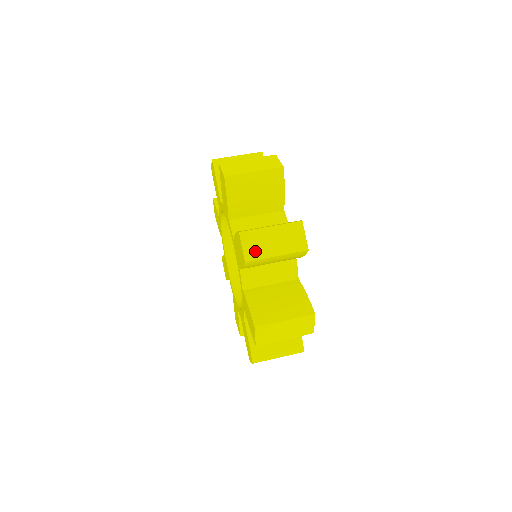
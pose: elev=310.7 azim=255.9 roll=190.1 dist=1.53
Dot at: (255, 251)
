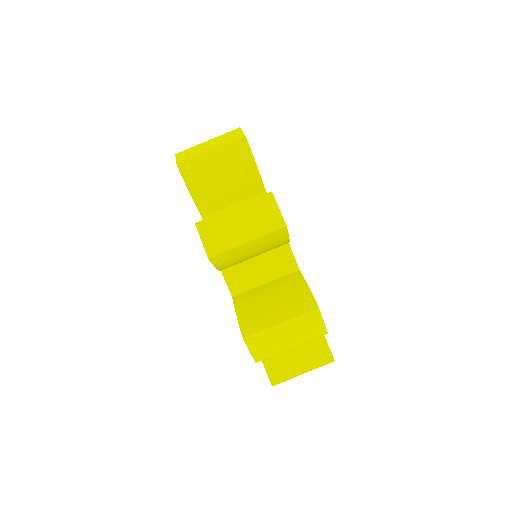
Dot at: occluded
